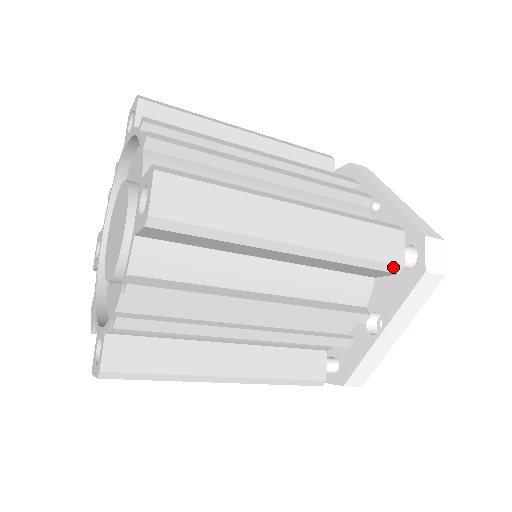
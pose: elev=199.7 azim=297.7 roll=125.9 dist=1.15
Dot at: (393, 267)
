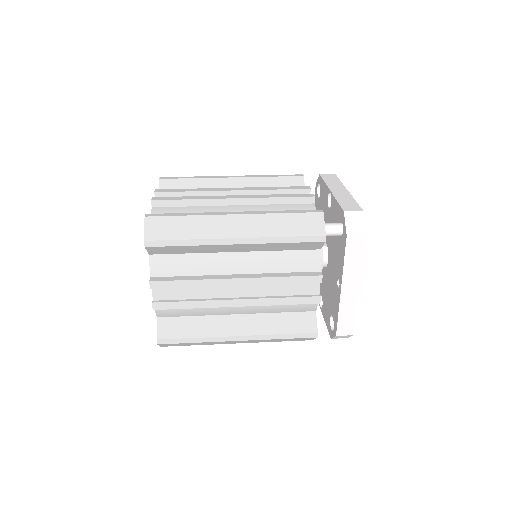
Dot at: occluded
